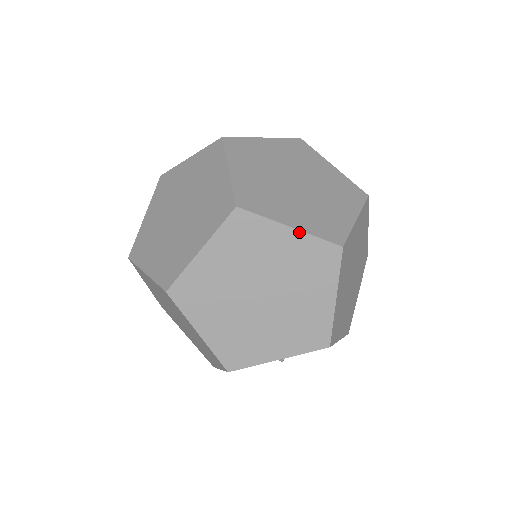
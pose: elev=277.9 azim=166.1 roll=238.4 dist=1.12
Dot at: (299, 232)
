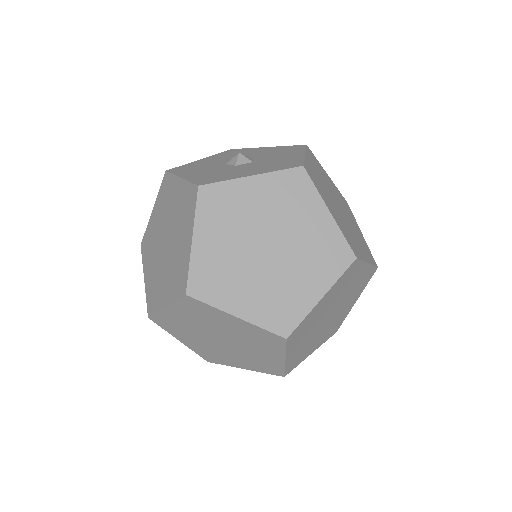
Dot at: (369, 265)
